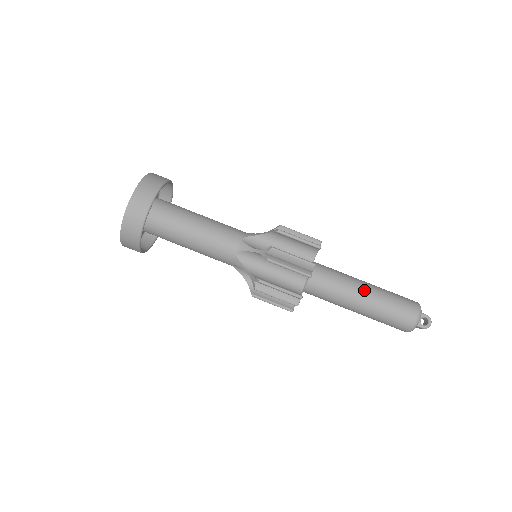
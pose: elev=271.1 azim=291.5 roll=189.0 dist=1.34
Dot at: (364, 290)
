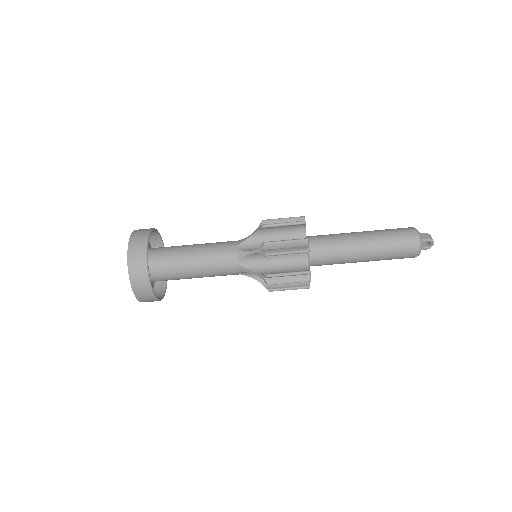
Dot at: (362, 253)
